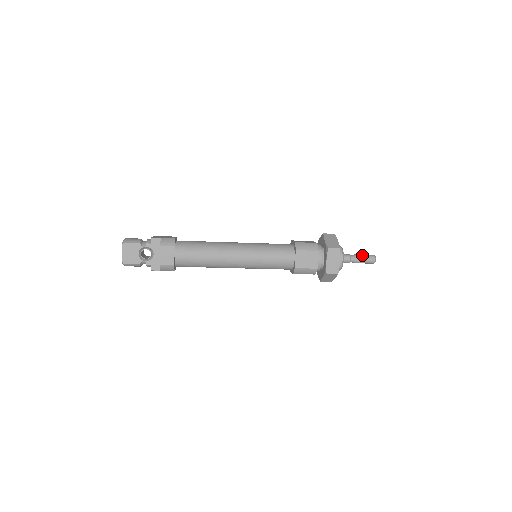
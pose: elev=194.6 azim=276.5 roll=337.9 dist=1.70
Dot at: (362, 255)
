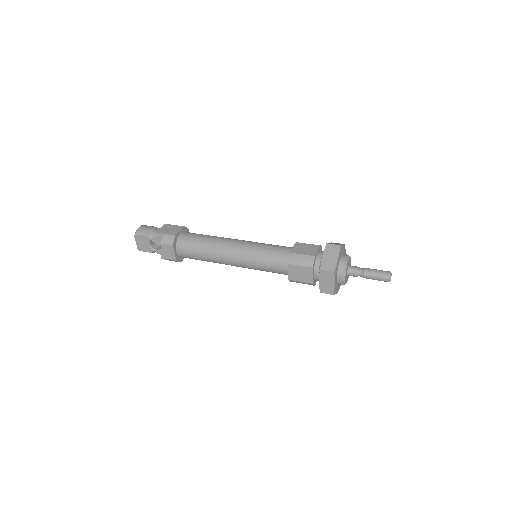
Dot at: (373, 272)
